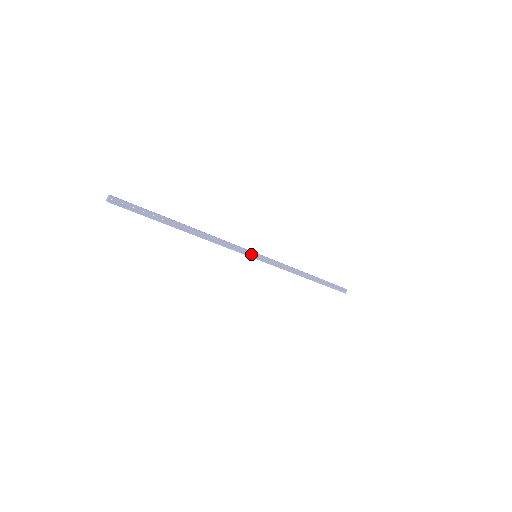
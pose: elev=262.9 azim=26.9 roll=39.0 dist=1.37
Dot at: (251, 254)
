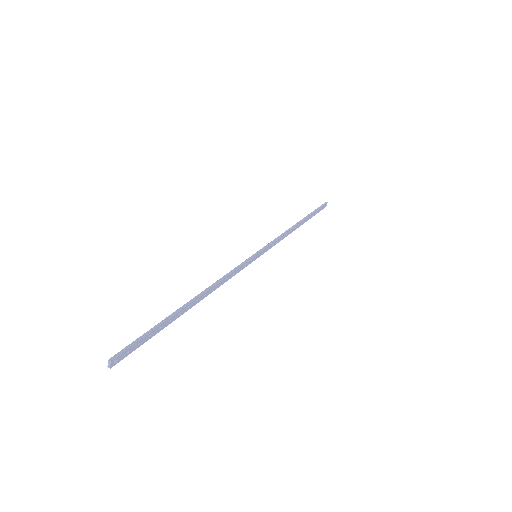
Dot at: (252, 260)
